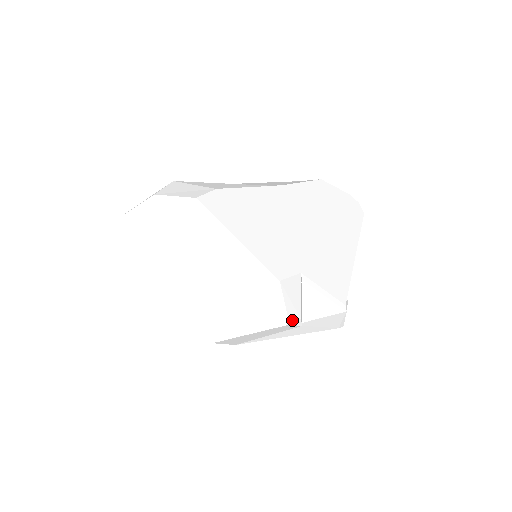
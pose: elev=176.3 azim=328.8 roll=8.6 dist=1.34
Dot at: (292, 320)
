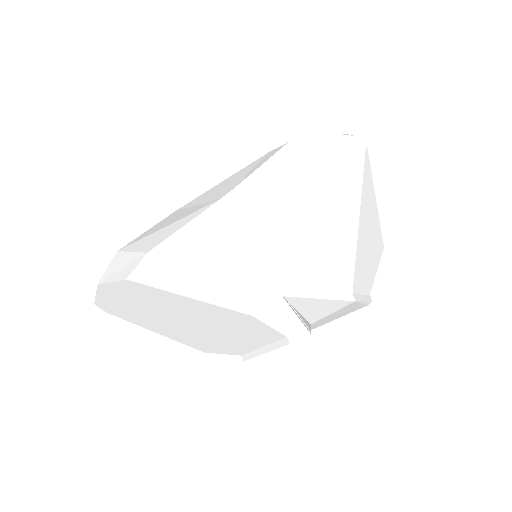
Dot at: (293, 336)
